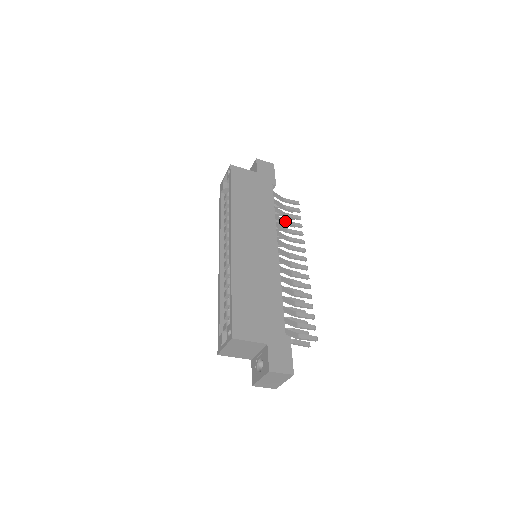
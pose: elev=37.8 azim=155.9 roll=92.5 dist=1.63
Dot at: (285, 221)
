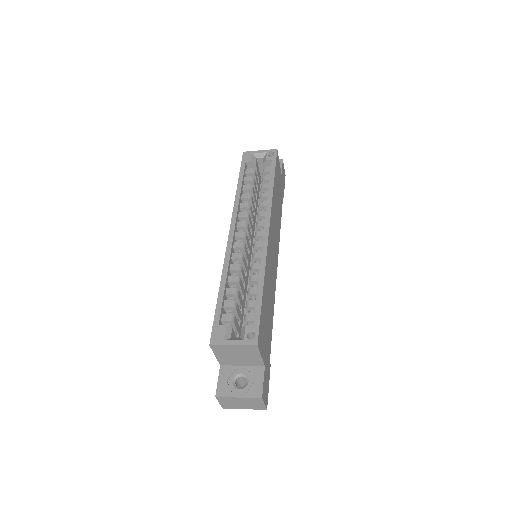
Dot at: occluded
